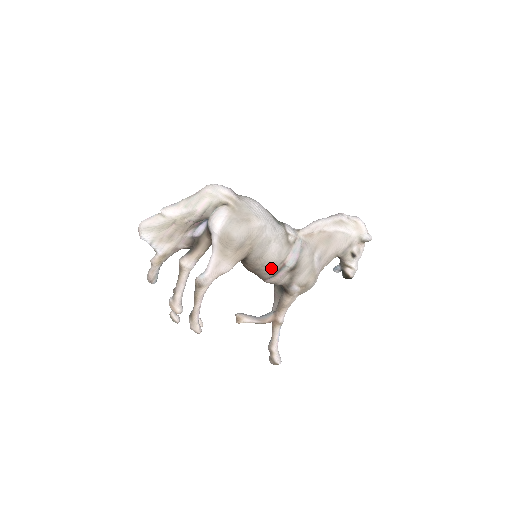
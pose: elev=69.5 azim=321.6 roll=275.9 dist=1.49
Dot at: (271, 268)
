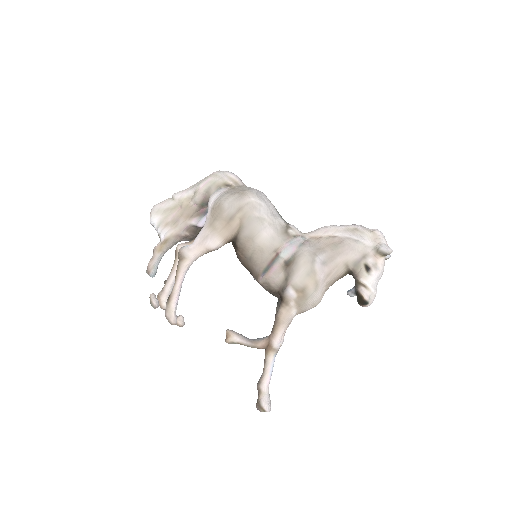
Dot at: (262, 256)
